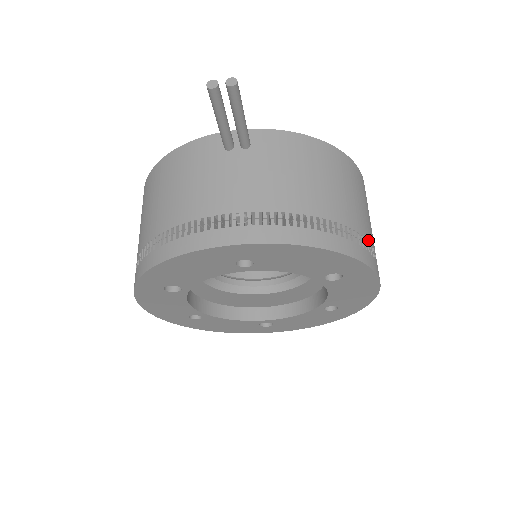
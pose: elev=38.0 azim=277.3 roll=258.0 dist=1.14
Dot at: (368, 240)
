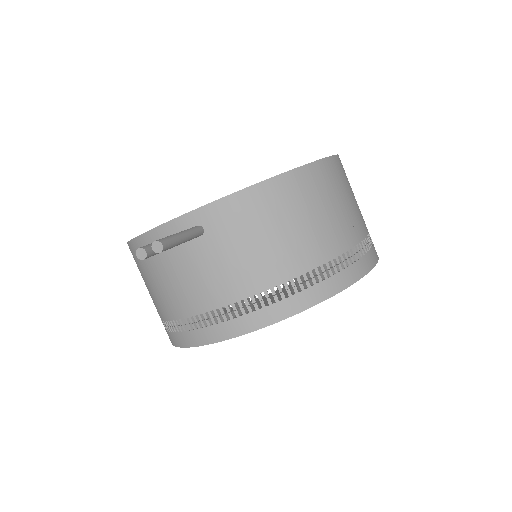
Dot at: (351, 247)
